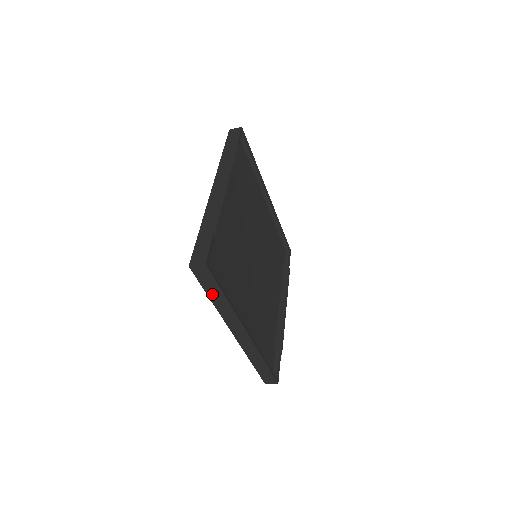
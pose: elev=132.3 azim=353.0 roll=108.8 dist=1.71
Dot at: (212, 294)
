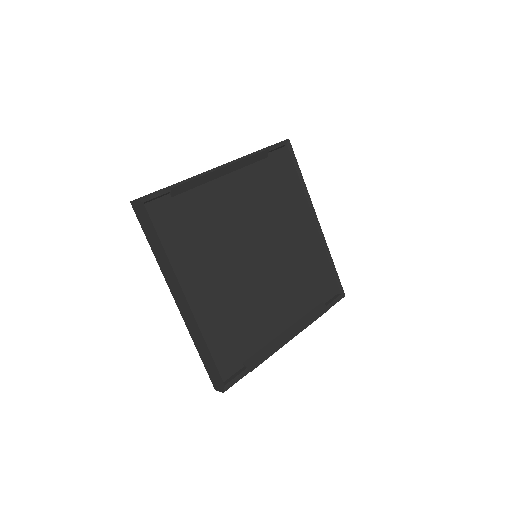
Dot at: (150, 240)
